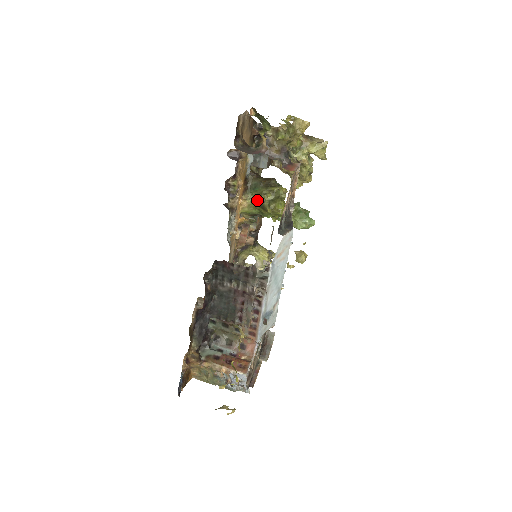
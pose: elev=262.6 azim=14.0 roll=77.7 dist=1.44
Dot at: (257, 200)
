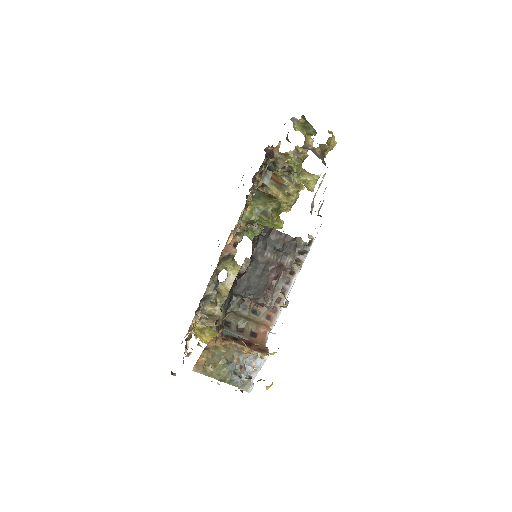
Dot at: (260, 207)
